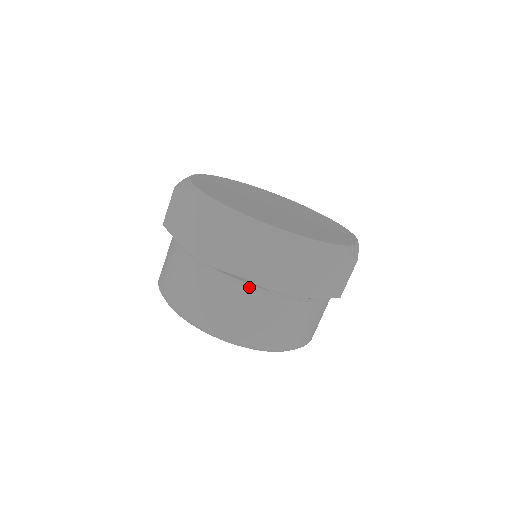
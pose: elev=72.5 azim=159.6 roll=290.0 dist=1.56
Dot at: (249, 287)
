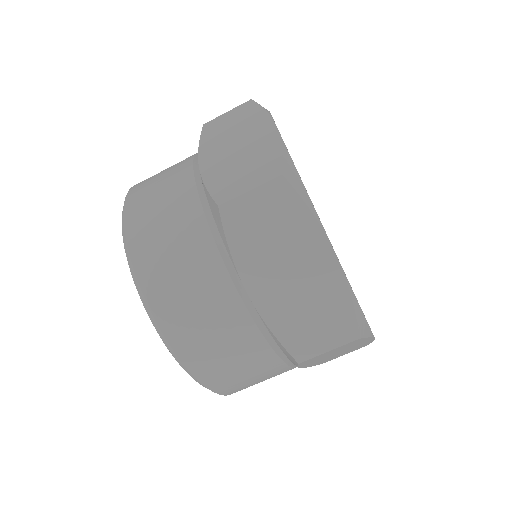
Dot at: (216, 239)
